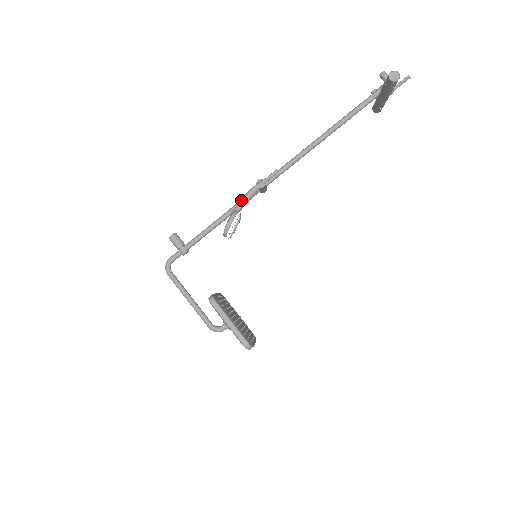
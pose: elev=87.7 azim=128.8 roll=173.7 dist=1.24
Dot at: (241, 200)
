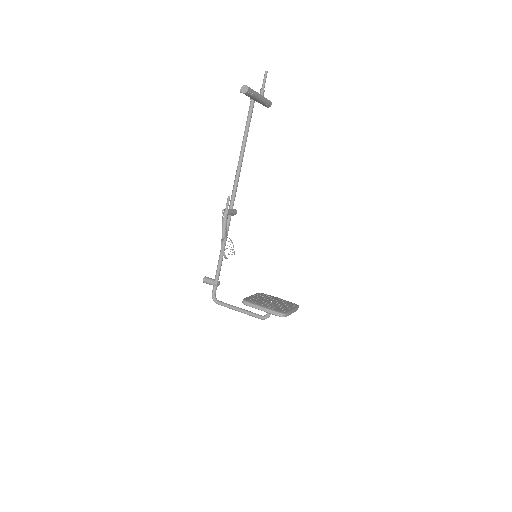
Dot at: occluded
